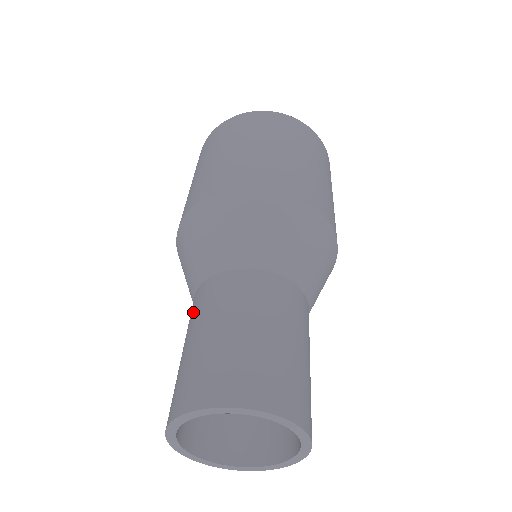
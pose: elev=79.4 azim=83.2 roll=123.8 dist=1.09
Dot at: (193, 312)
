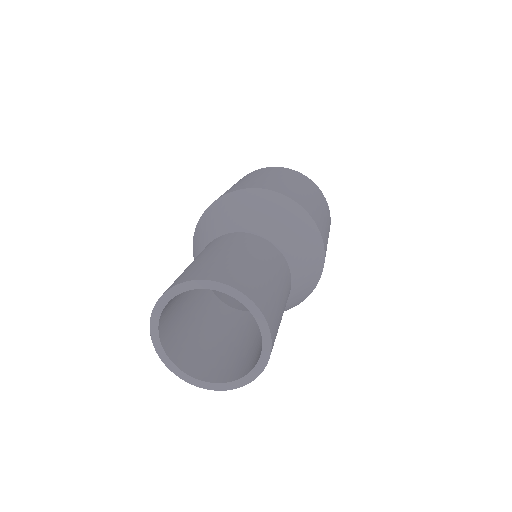
Dot at: occluded
